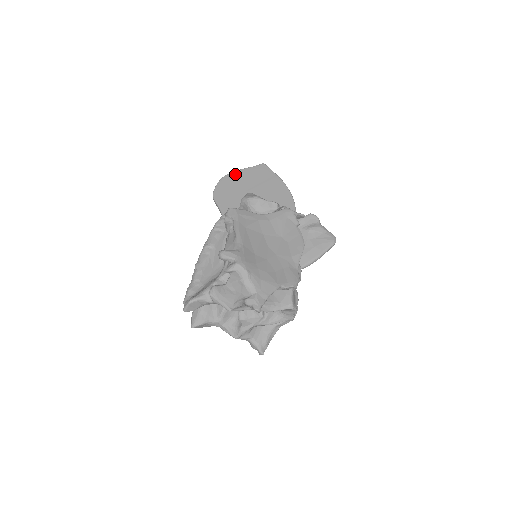
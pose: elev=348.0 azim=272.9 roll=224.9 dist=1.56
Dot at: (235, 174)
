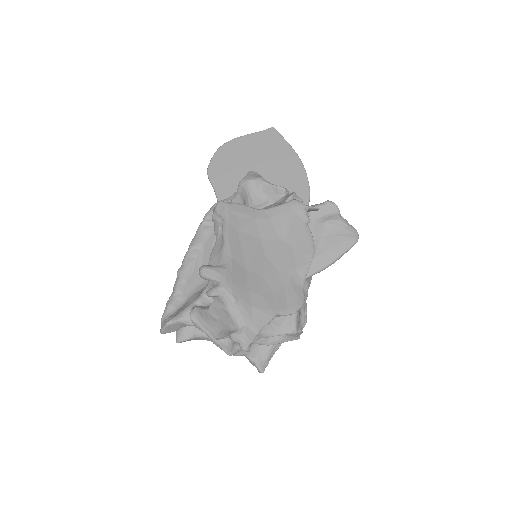
Dot at: (236, 142)
